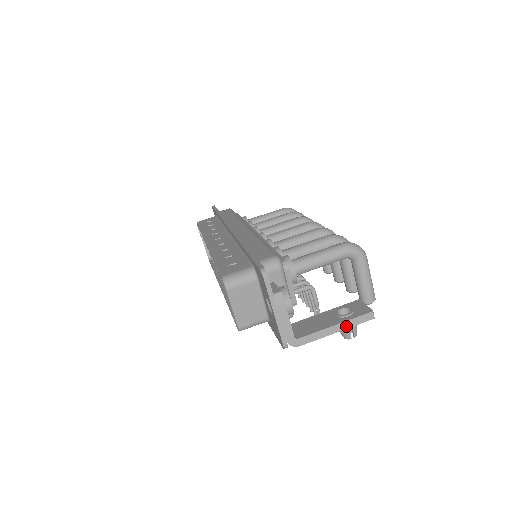
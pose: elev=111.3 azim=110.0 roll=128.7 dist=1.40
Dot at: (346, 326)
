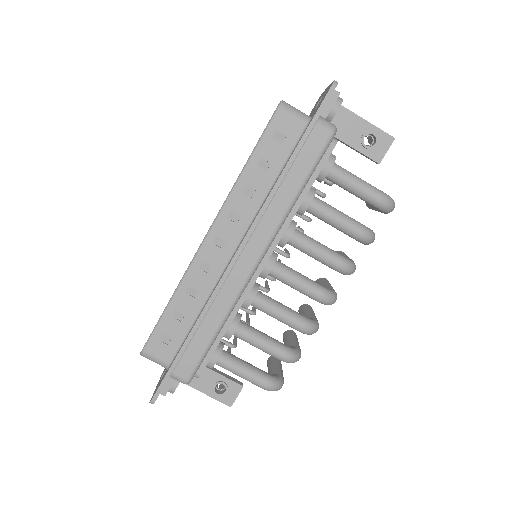
Dot at: (210, 394)
